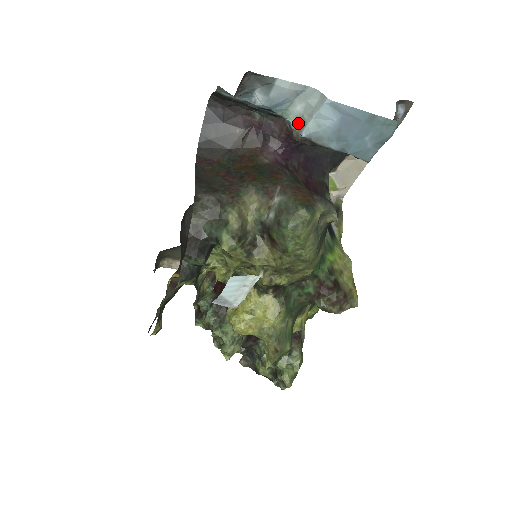
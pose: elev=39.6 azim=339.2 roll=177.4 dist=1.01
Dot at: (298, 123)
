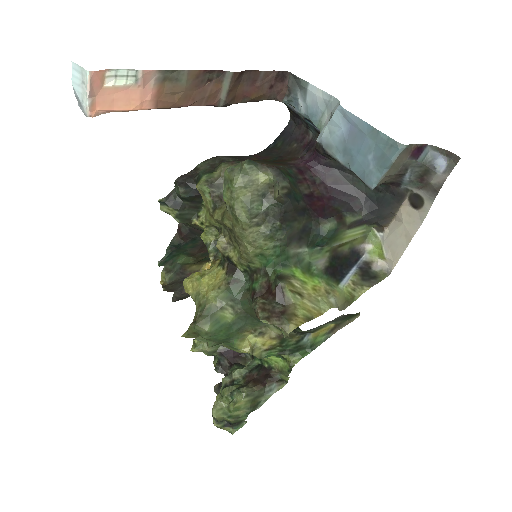
Dot at: occluded
